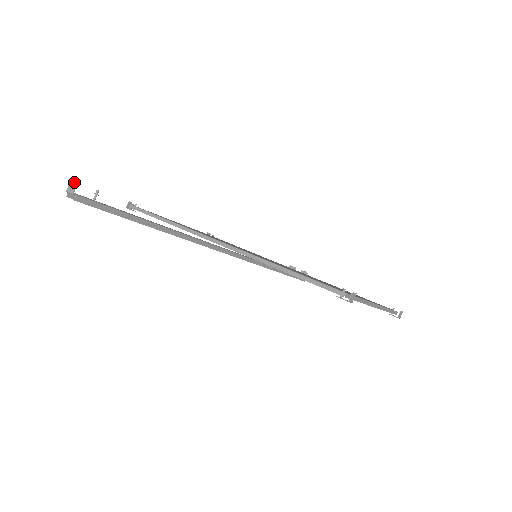
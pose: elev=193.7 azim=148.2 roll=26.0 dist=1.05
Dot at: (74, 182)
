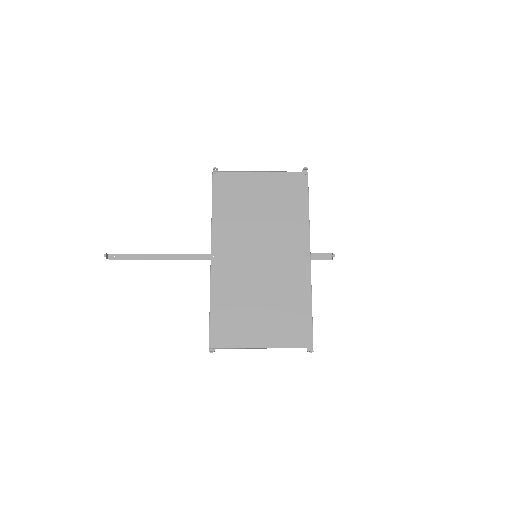
Dot at: (106, 256)
